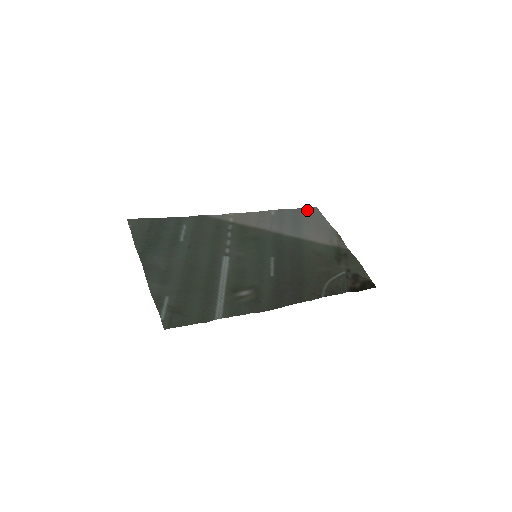
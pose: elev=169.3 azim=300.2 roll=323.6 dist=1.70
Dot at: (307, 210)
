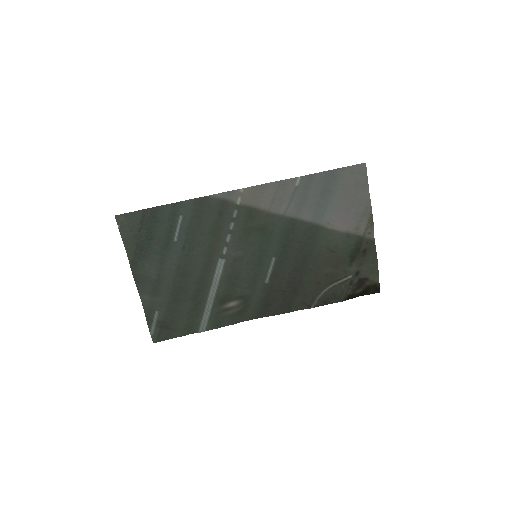
Dot at: (349, 170)
